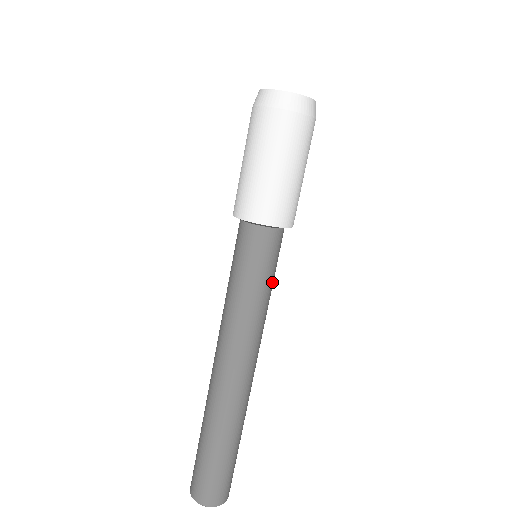
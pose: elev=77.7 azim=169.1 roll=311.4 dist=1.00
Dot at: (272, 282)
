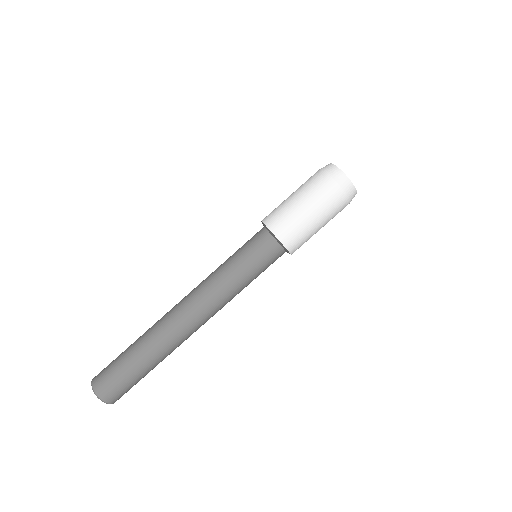
Dot at: (247, 272)
